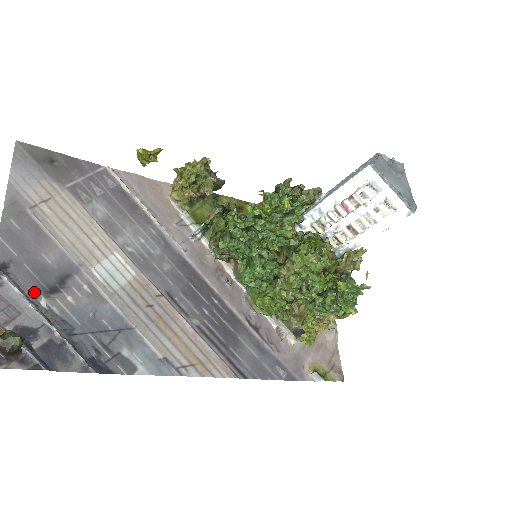
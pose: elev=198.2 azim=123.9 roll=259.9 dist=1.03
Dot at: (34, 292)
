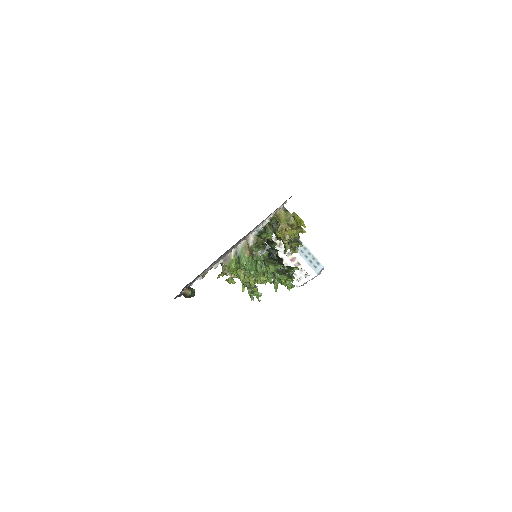
Dot at: occluded
